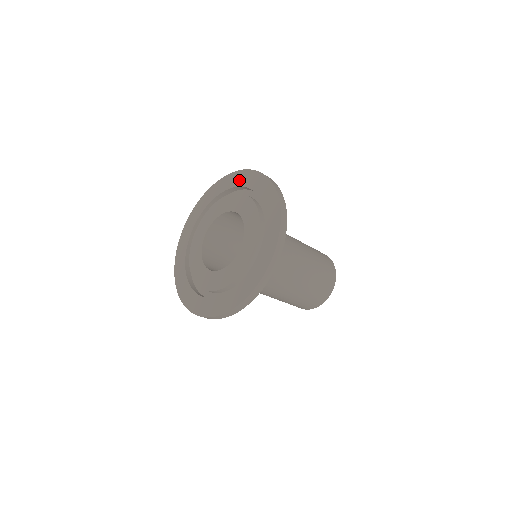
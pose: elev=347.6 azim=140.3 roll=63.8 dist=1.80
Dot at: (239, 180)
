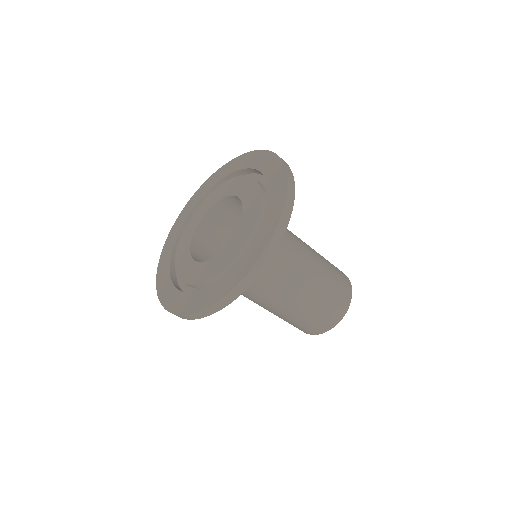
Dot at: (211, 183)
